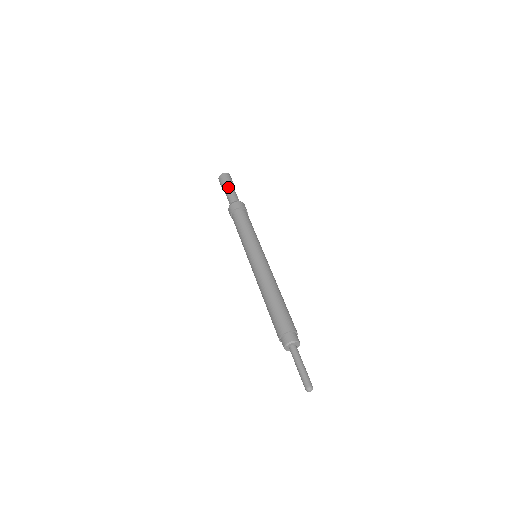
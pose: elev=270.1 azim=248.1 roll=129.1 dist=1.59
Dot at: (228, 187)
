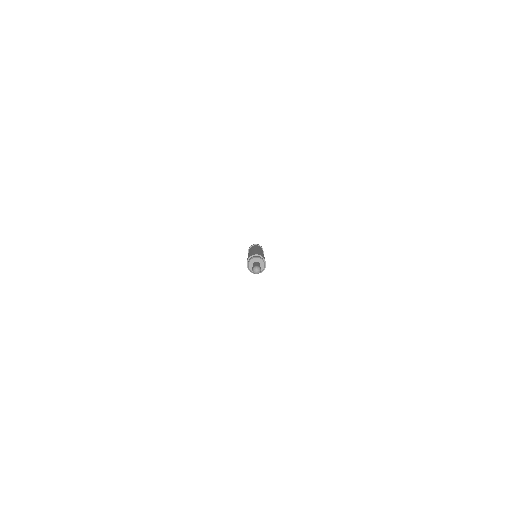
Dot at: occluded
